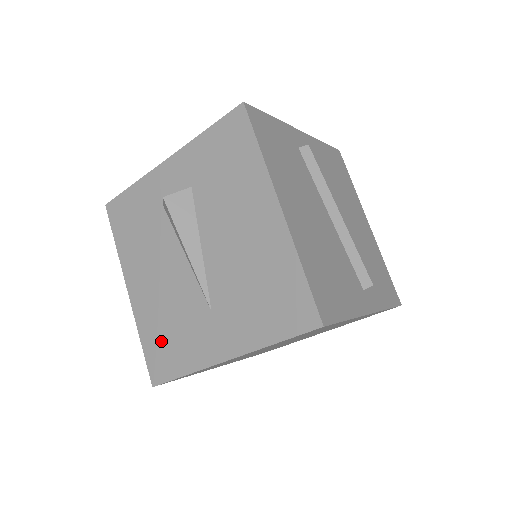
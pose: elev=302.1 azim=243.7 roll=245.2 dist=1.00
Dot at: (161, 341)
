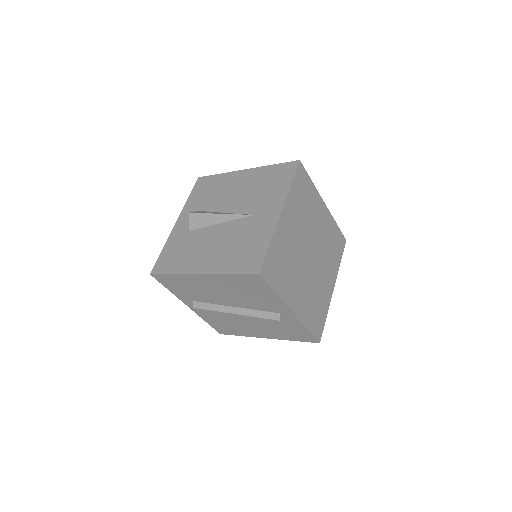
Dot at: (242, 256)
